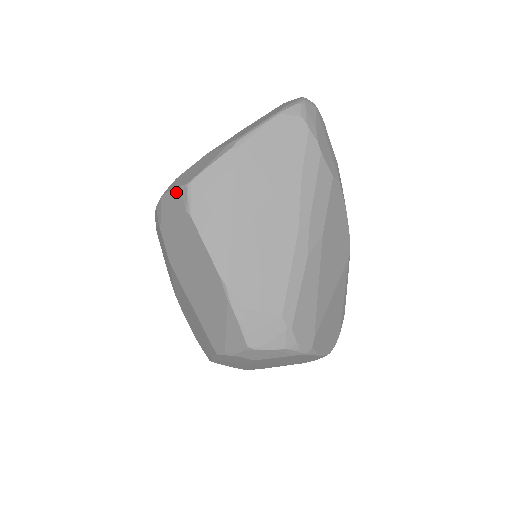
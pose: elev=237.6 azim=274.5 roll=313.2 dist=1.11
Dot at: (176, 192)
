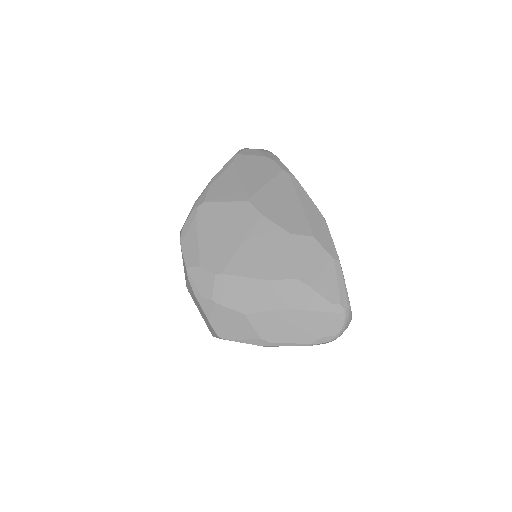
Dot at: (209, 323)
